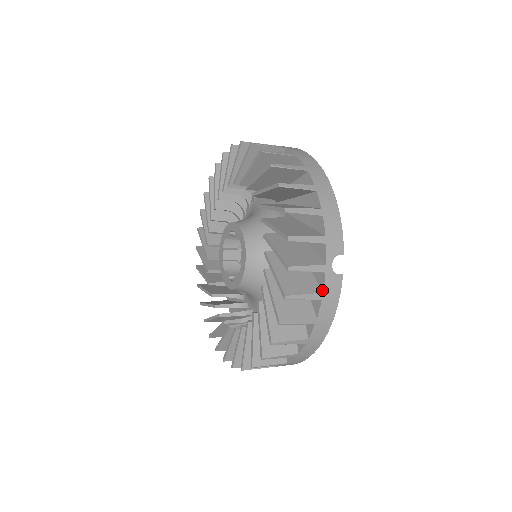
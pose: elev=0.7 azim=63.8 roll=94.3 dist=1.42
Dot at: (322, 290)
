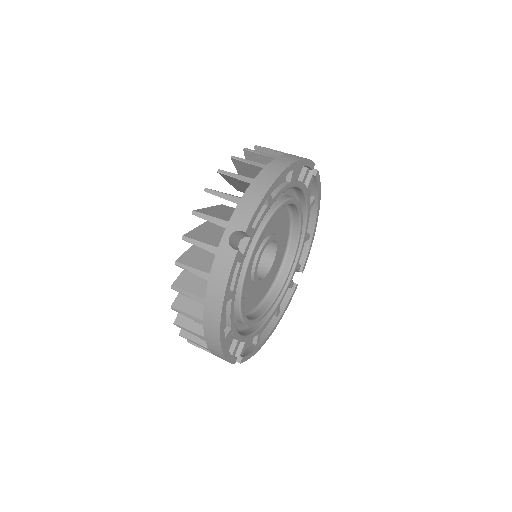
Dot at: occluded
